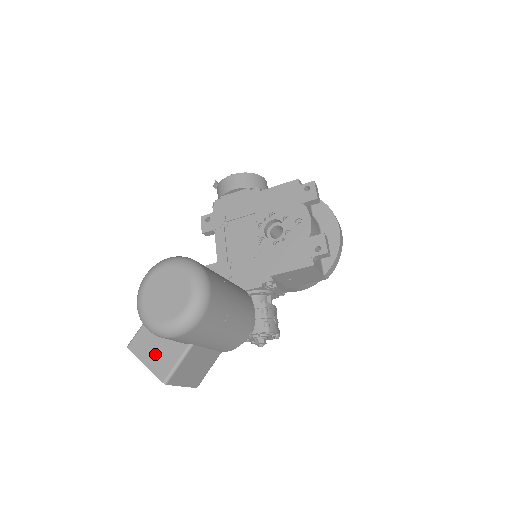
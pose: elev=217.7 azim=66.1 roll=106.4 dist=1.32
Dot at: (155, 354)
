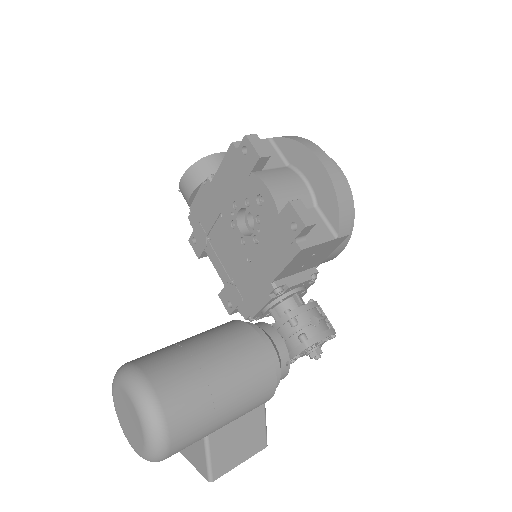
Dot at: (190, 450)
